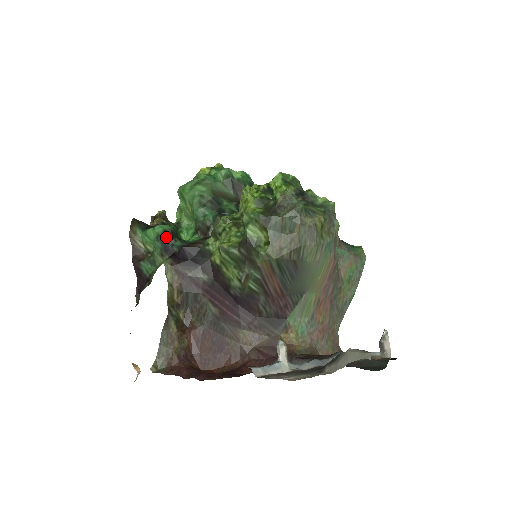
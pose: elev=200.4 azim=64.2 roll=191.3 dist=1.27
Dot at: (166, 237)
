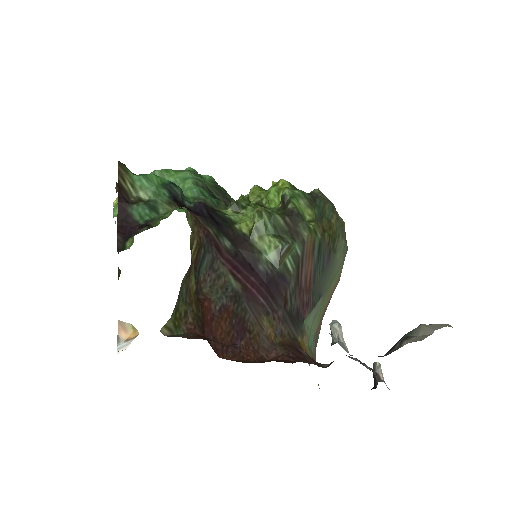
Dot at: (176, 188)
